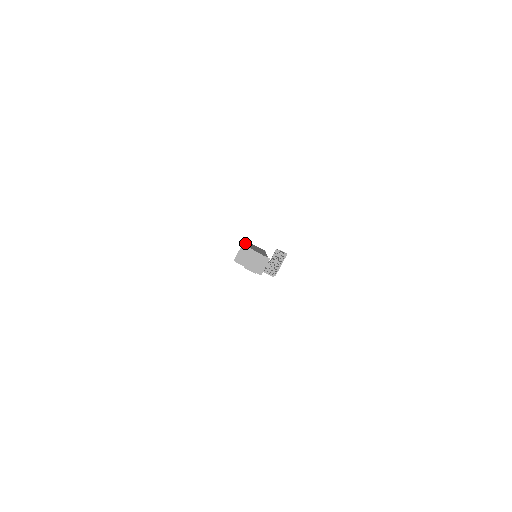
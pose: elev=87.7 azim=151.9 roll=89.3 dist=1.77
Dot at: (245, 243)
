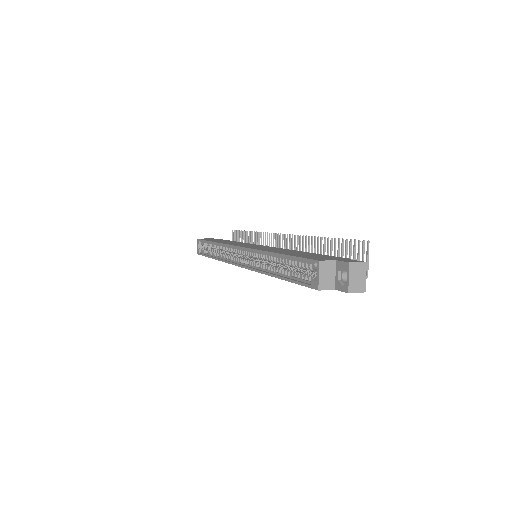
Dot at: (268, 251)
